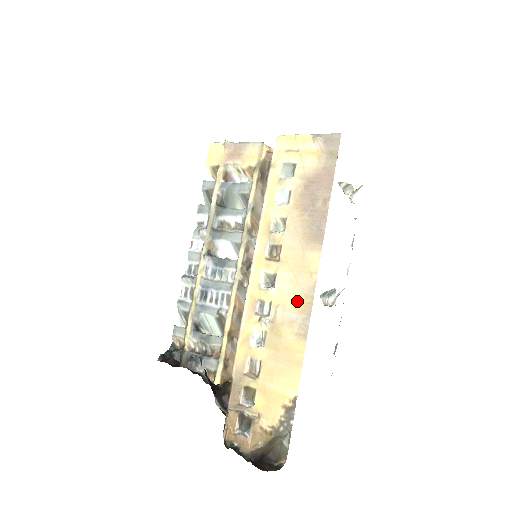
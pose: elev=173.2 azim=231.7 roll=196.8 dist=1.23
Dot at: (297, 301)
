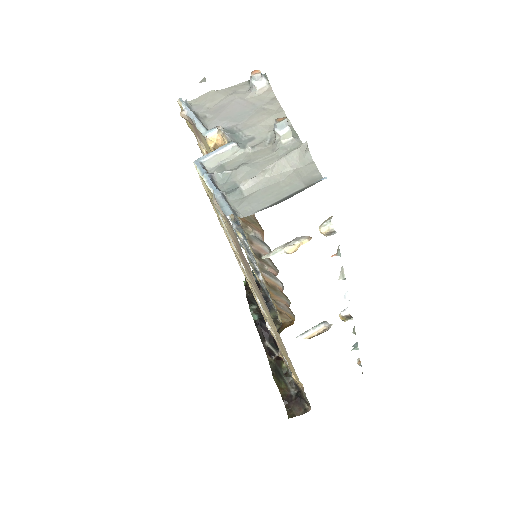
Dot at: (277, 335)
